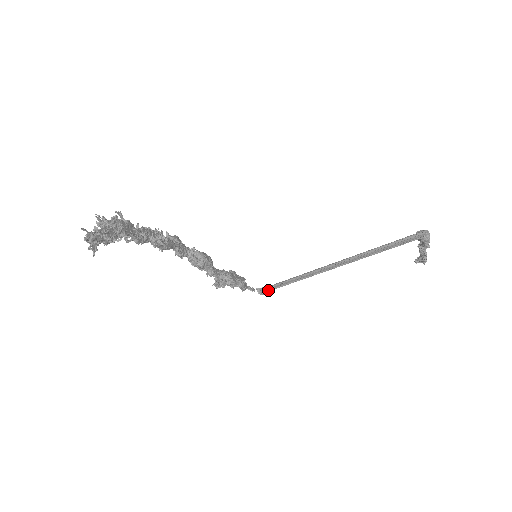
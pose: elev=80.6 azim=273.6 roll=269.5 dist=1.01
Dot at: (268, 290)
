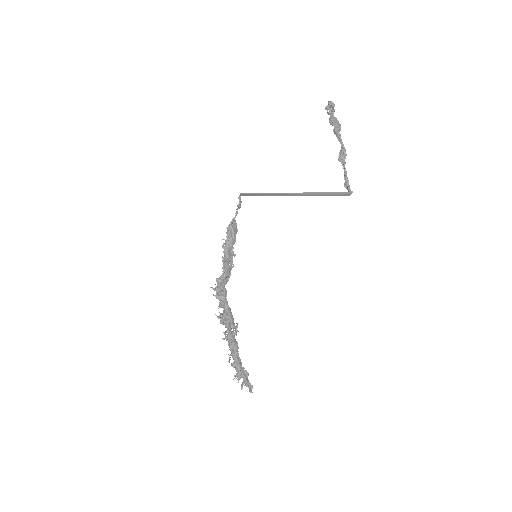
Dot at: occluded
